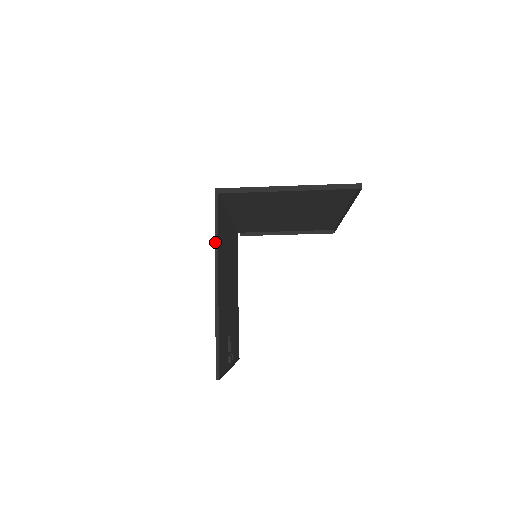
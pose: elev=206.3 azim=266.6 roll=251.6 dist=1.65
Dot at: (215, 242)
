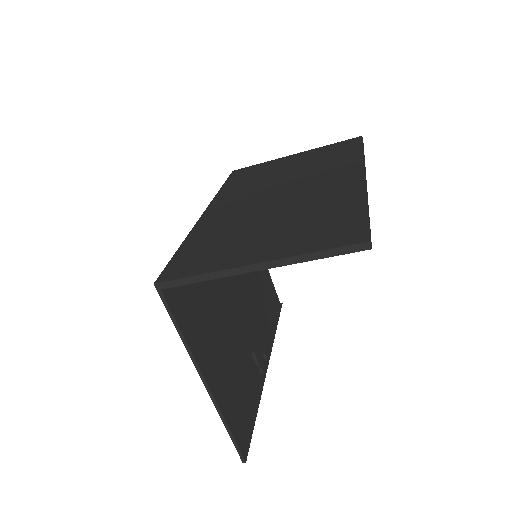
Dot at: (184, 345)
